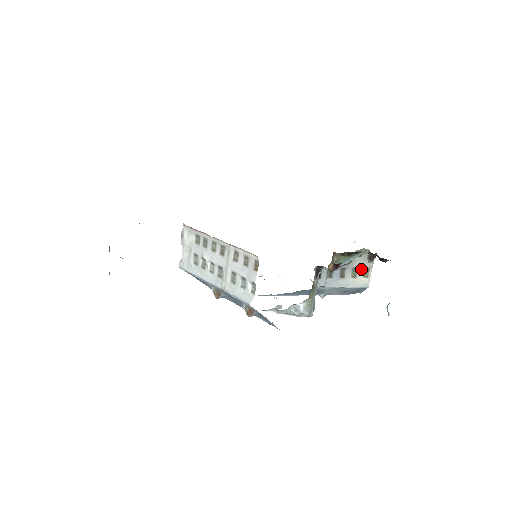
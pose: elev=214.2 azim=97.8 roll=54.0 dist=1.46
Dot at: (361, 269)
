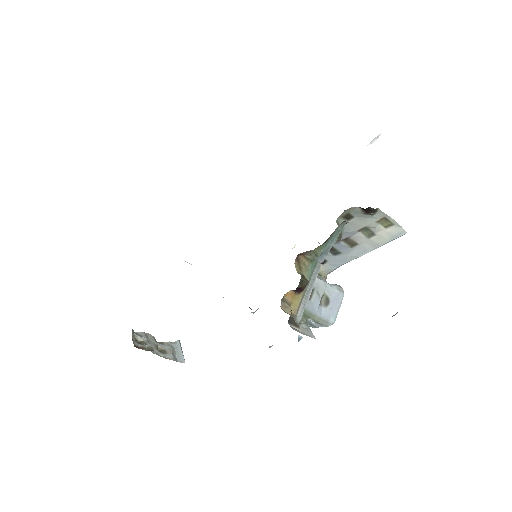
Dot at: (371, 225)
